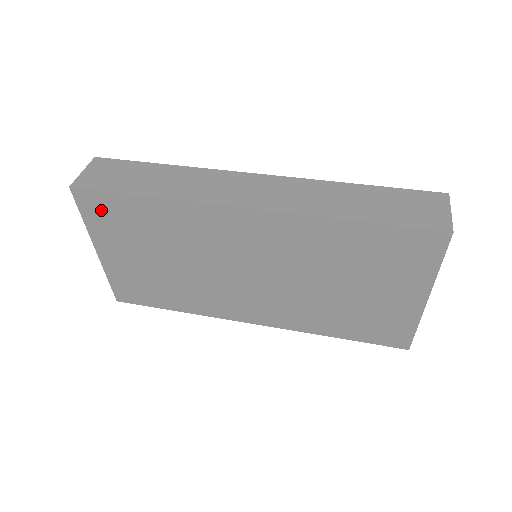
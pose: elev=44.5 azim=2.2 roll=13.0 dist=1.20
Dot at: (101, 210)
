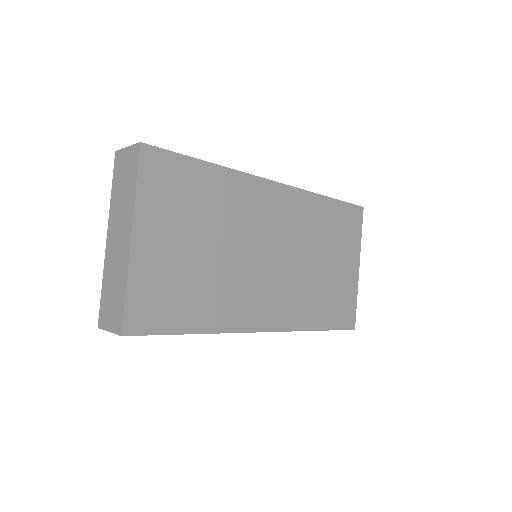
Dot at: (163, 175)
